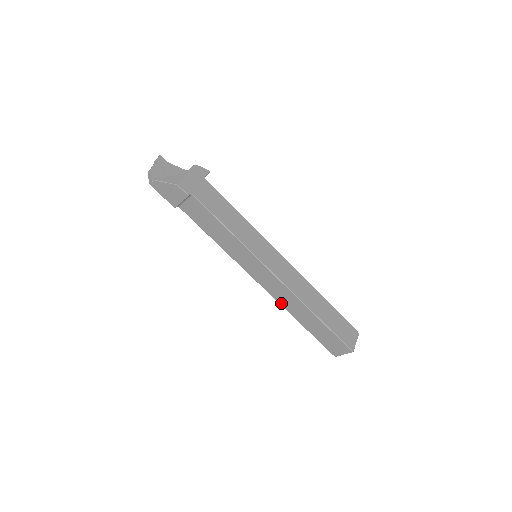
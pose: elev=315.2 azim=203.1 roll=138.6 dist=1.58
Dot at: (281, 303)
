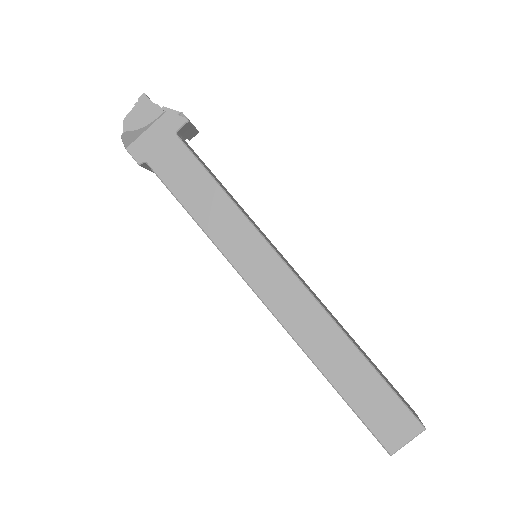
Dot at: occluded
